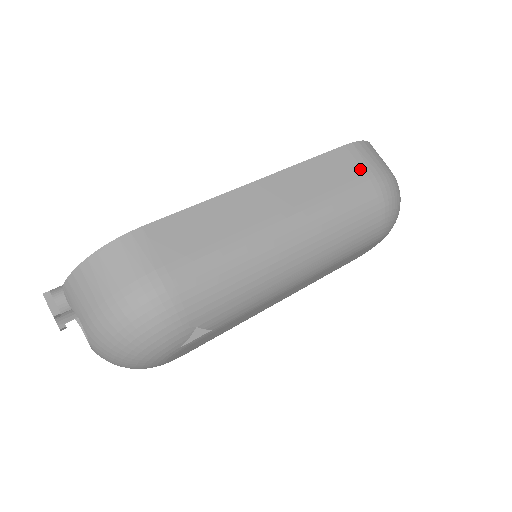
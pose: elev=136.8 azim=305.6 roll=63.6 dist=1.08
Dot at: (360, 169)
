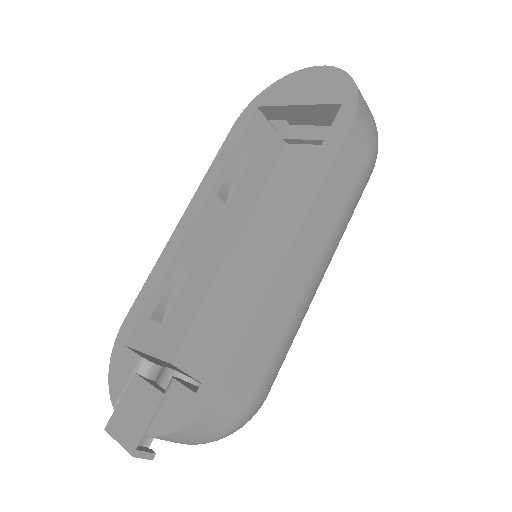
Dot at: (363, 152)
